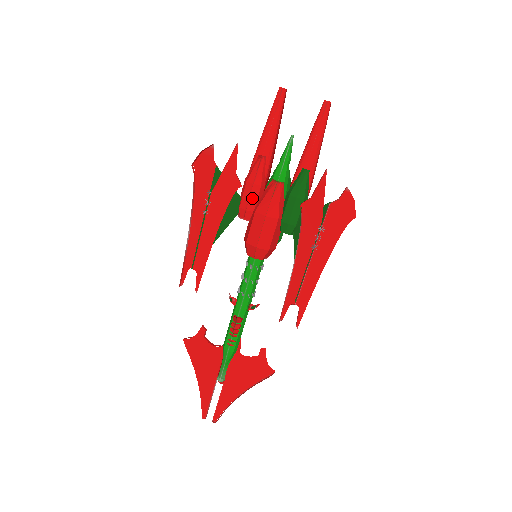
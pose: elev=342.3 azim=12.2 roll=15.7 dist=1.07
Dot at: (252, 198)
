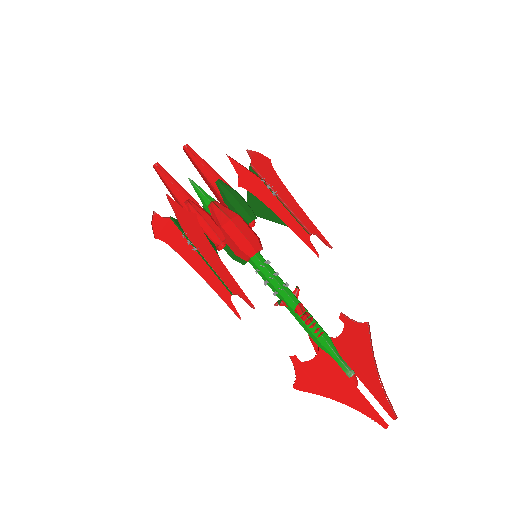
Dot at: (211, 224)
